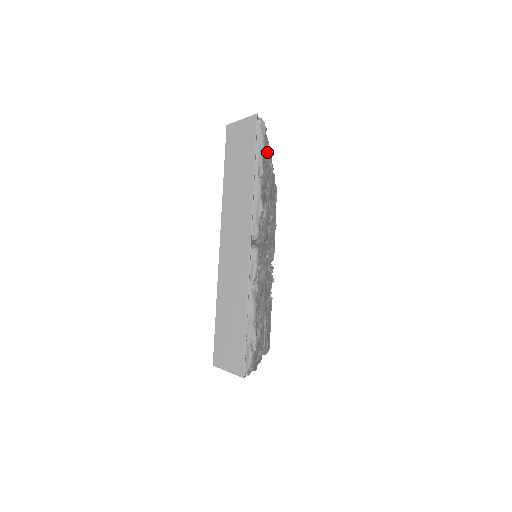
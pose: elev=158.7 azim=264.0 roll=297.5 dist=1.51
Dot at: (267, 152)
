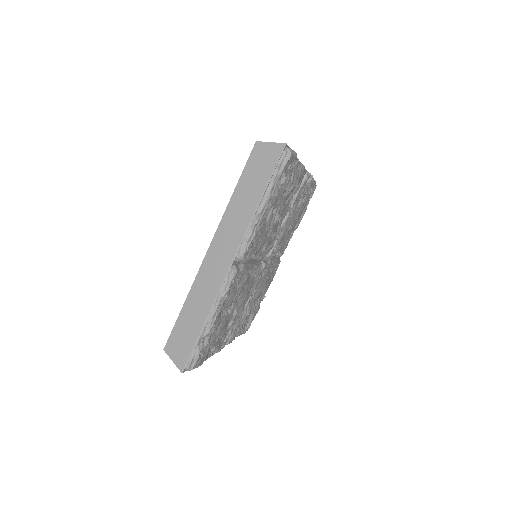
Dot at: (216, 324)
